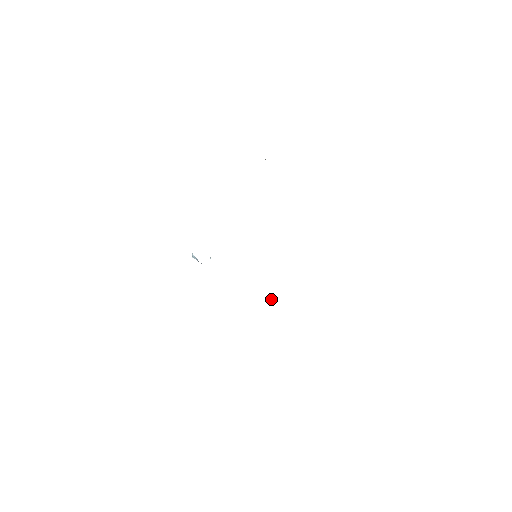
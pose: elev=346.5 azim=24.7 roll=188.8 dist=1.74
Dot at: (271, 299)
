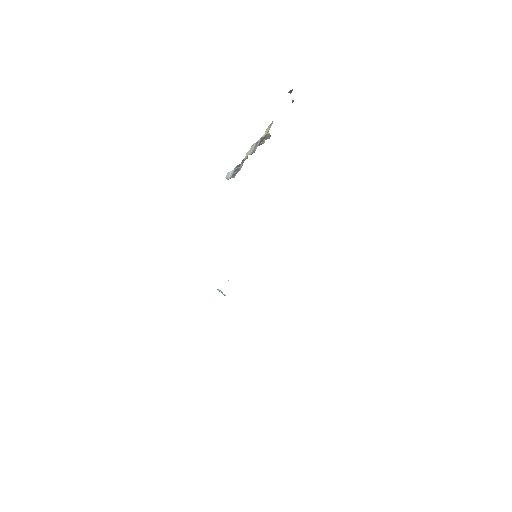
Dot at: occluded
